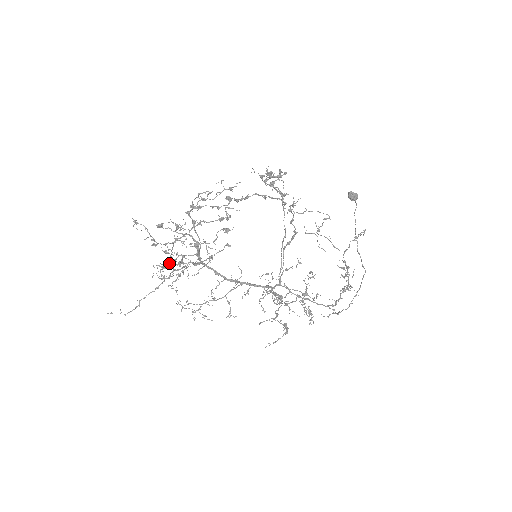
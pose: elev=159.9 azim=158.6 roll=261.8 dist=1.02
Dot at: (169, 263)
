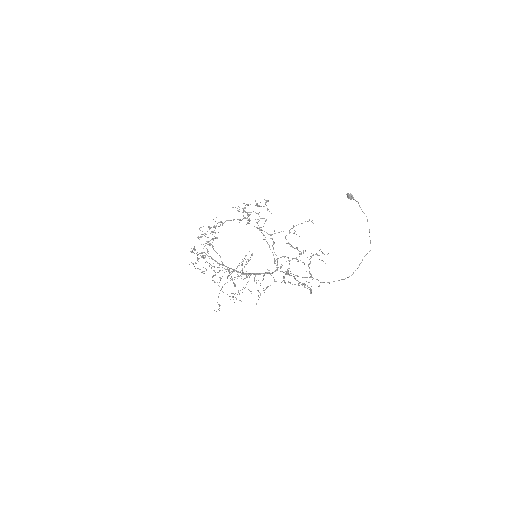
Dot at: (203, 271)
